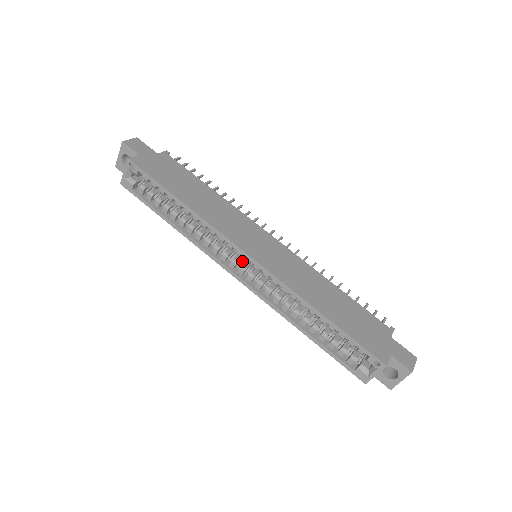
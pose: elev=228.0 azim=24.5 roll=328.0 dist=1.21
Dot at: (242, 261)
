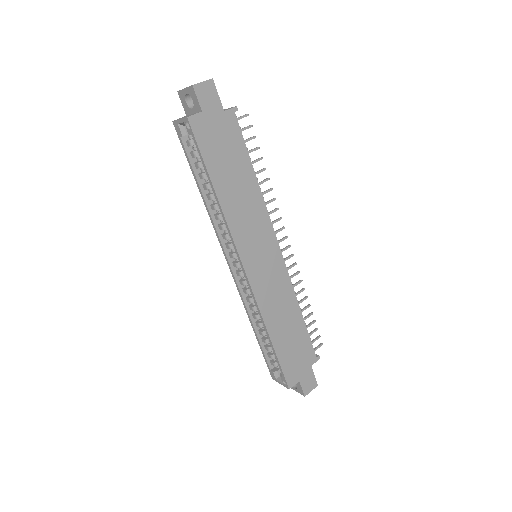
Dot at: occluded
